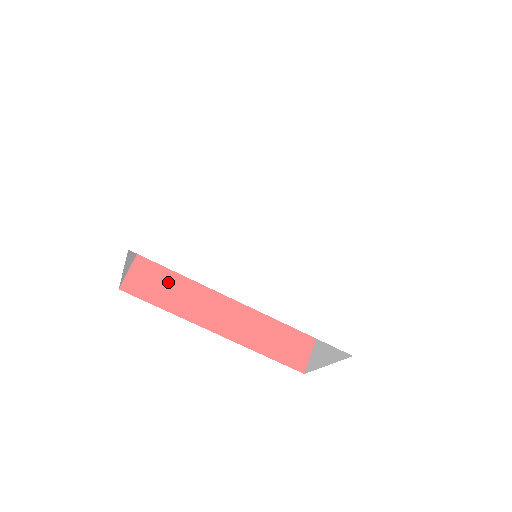
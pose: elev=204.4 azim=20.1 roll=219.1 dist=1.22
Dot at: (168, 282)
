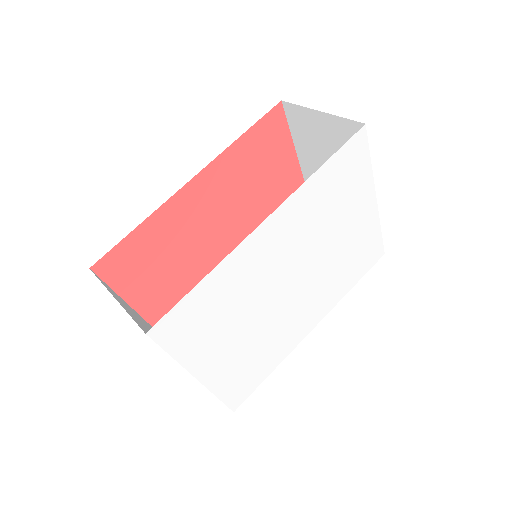
Dot at: occluded
